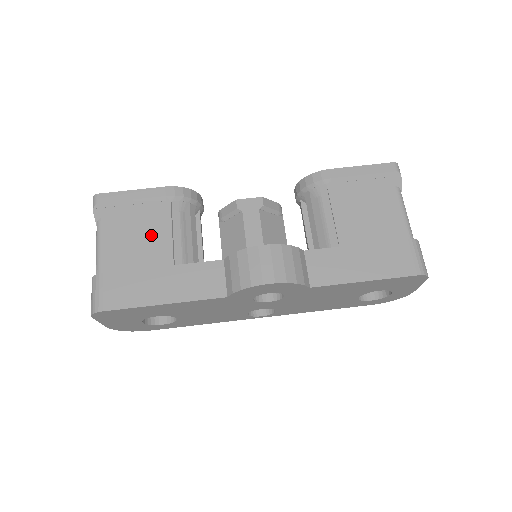
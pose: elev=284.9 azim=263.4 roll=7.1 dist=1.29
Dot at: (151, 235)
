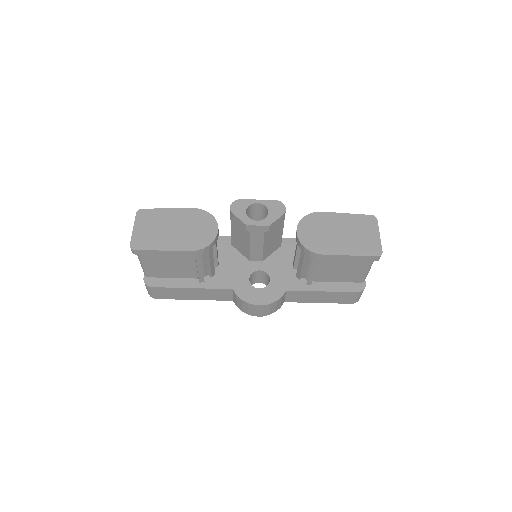
Dot at: (180, 263)
